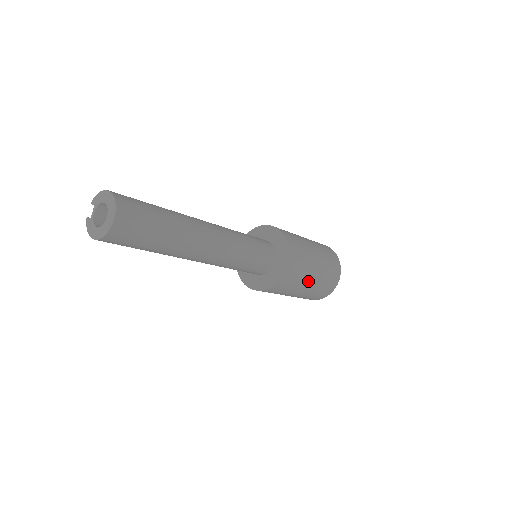
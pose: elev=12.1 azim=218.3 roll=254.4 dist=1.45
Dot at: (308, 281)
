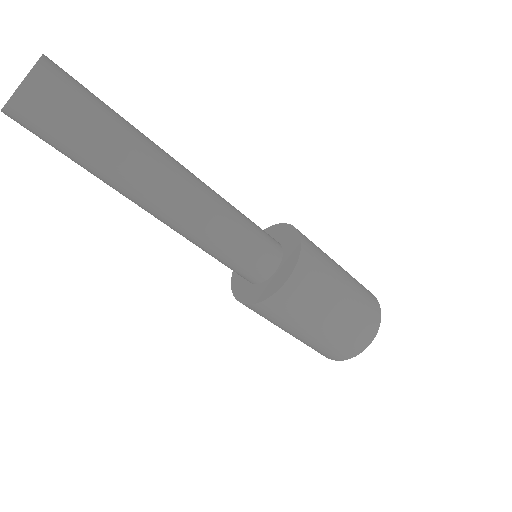
Dot at: (336, 294)
